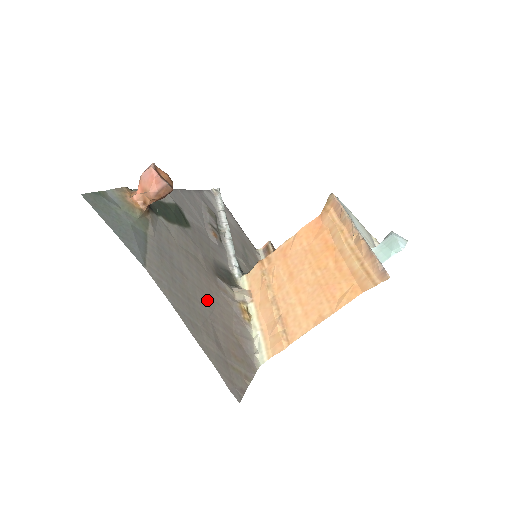
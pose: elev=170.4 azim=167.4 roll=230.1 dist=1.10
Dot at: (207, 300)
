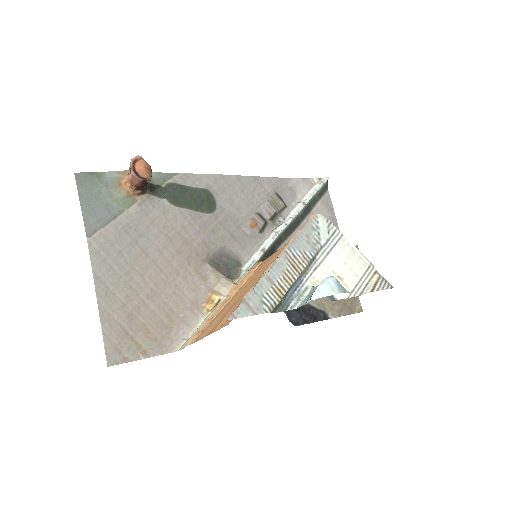
Dot at: (160, 279)
